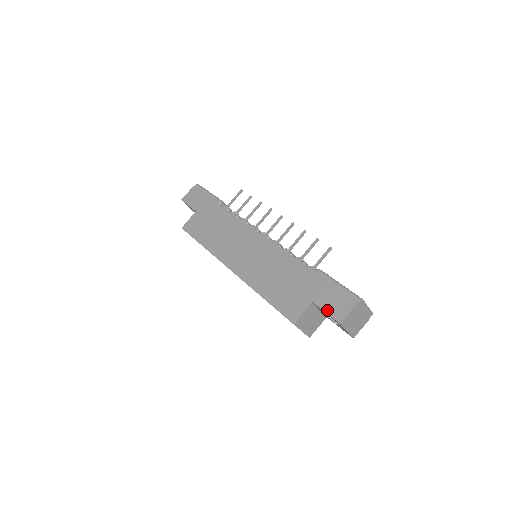
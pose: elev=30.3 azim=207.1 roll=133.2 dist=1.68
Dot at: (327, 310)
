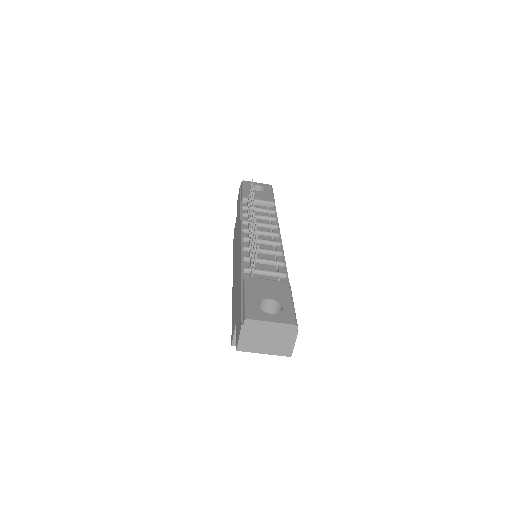
Dot at: (236, 332)
